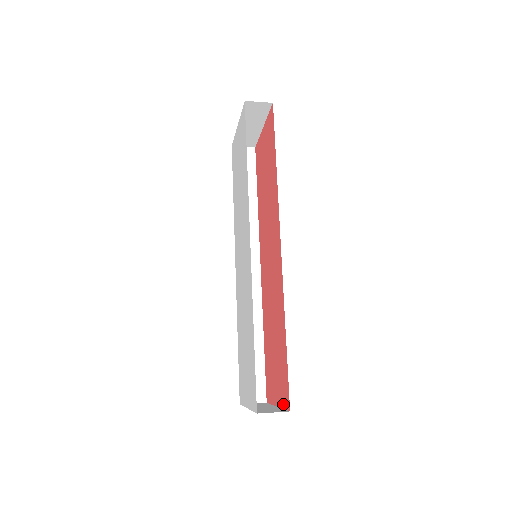
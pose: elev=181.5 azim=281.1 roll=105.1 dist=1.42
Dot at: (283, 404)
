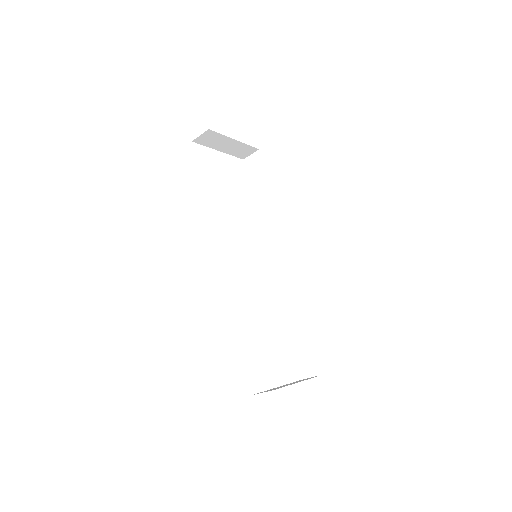
Dot at: occluded
